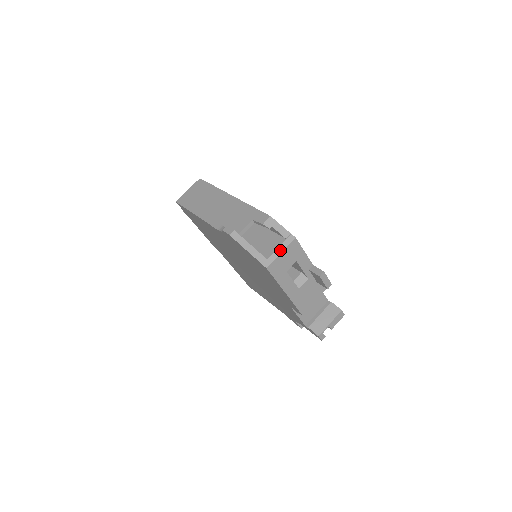
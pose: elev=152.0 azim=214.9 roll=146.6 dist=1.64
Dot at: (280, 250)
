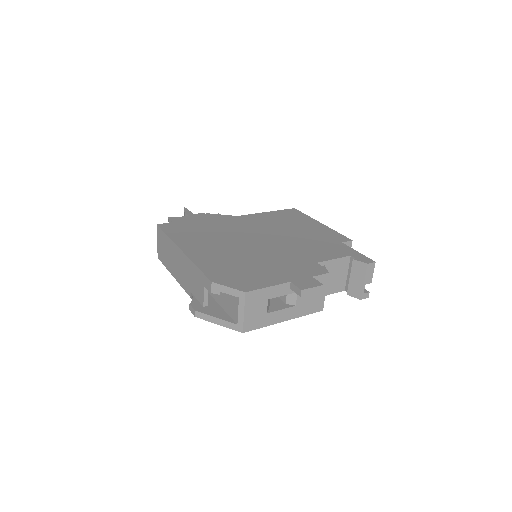
Dot at: (241, 311)
